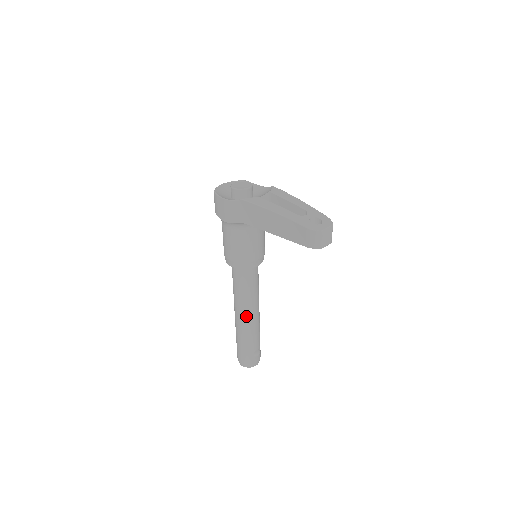
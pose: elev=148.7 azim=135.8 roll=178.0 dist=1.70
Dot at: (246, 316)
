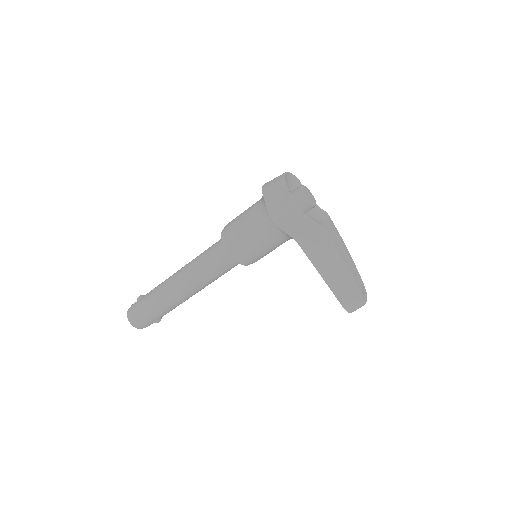
Dot at: (189, 293)
